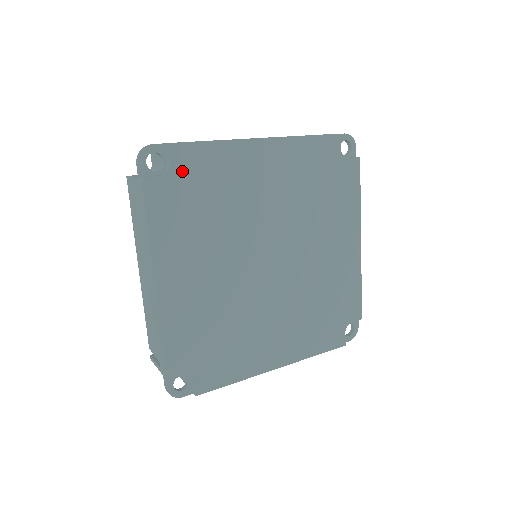
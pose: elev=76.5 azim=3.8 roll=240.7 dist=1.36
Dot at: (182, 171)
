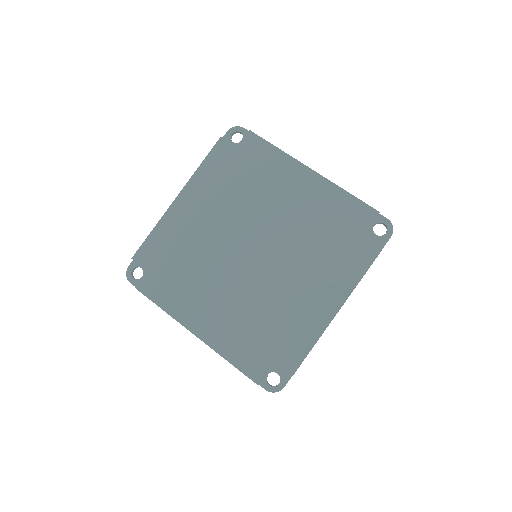
Dot at: (151, 263)
